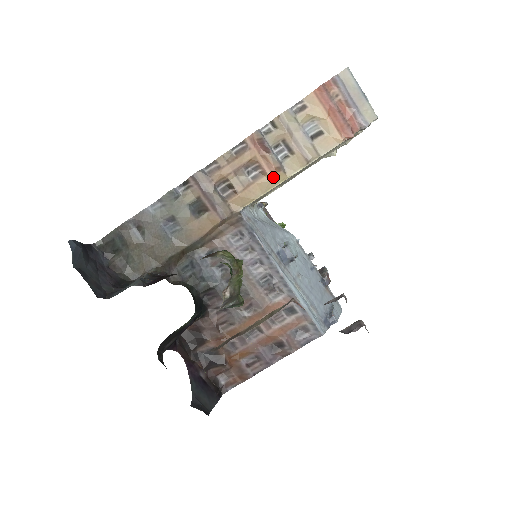
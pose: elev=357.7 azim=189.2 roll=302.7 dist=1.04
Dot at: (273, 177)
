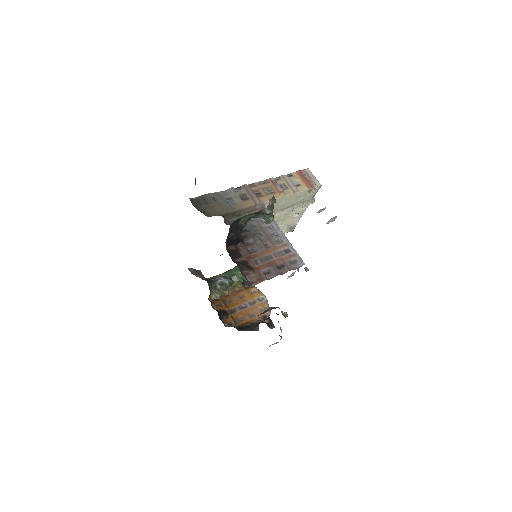
Dot at: (279, 194)
